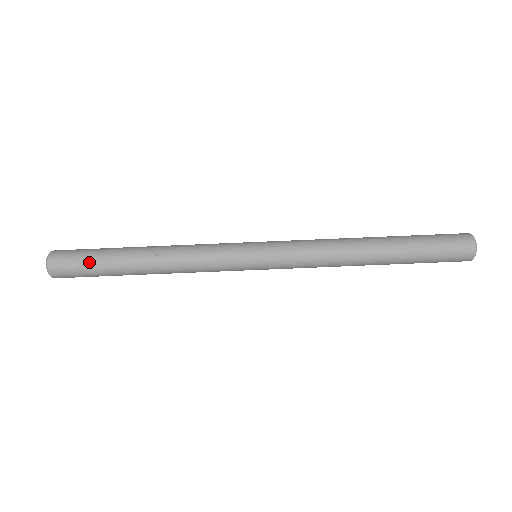
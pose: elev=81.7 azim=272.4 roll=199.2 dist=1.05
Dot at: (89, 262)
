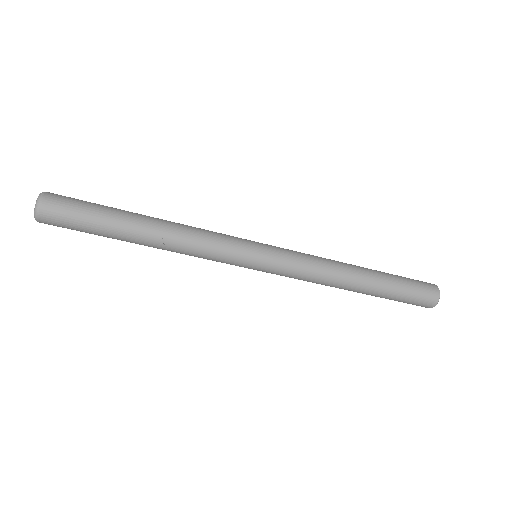
Dot at: (86, 226)
